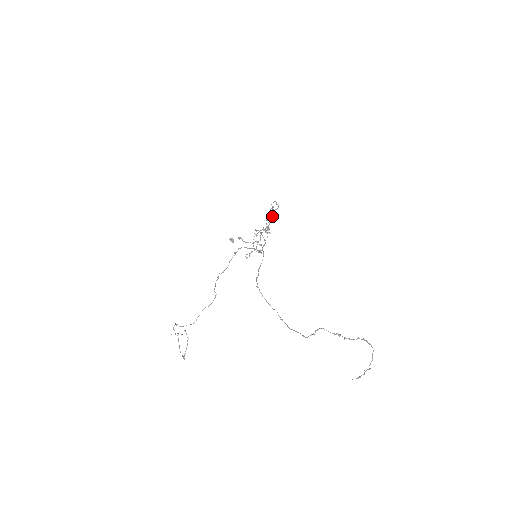
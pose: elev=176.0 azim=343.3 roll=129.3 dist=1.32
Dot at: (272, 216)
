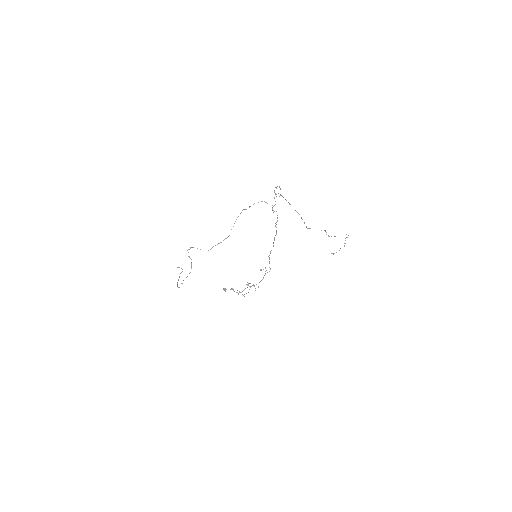
Dot at: occluded
